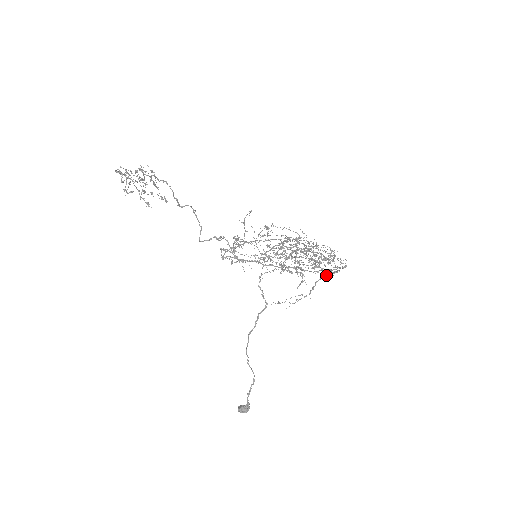
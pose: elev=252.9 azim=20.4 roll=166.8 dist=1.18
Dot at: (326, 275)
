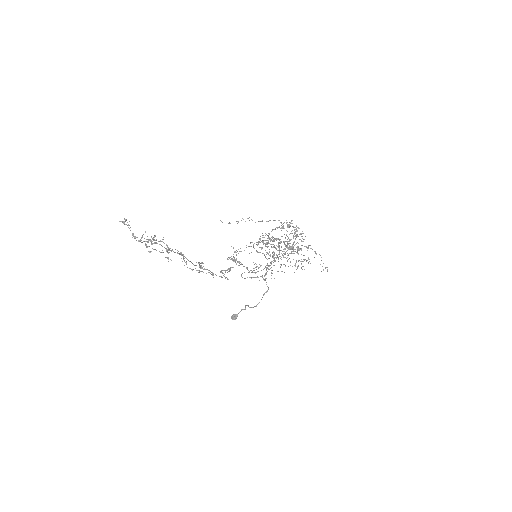
Dot at: occluded
